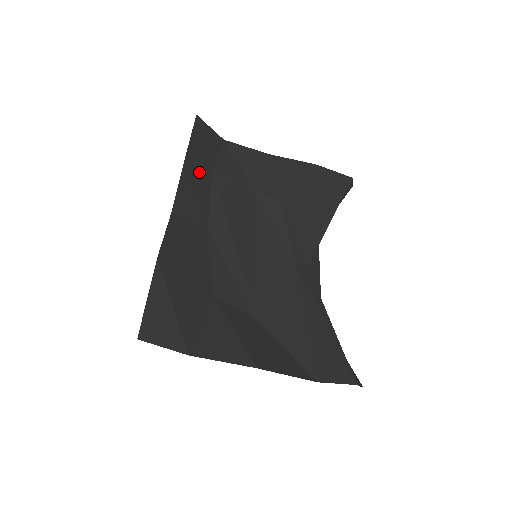
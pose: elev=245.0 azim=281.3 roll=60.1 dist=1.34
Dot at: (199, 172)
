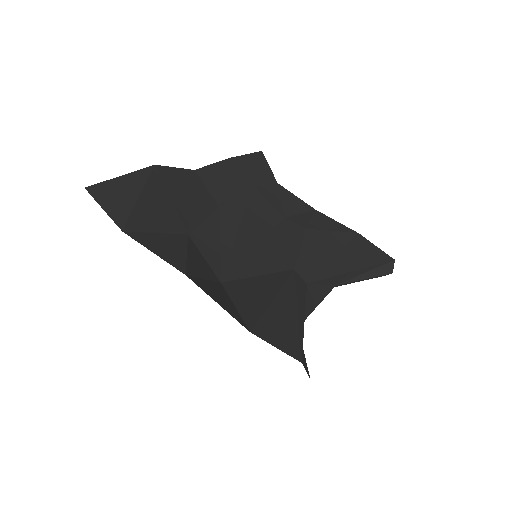
Dot at: (240, 175)
